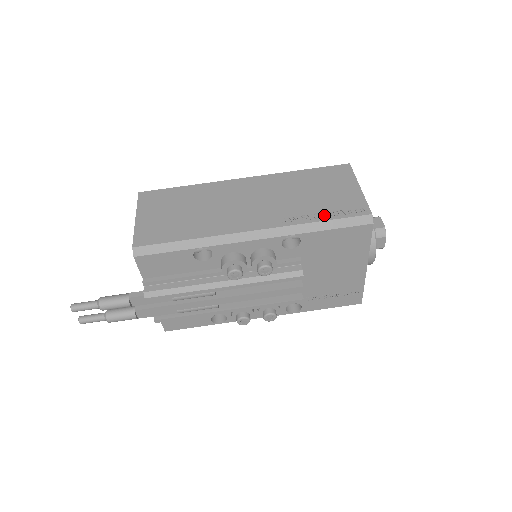
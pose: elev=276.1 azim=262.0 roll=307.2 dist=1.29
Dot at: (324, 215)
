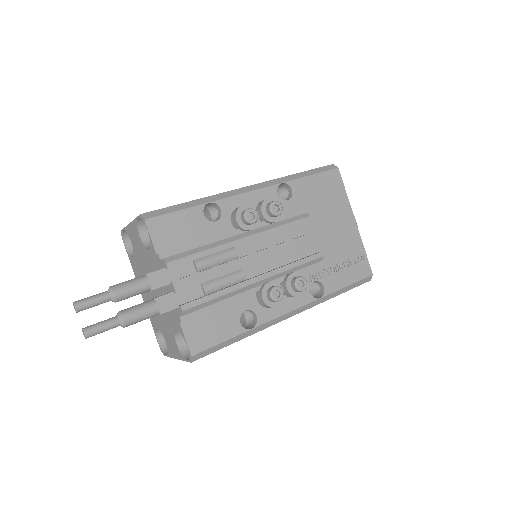
Dot at: occluded
